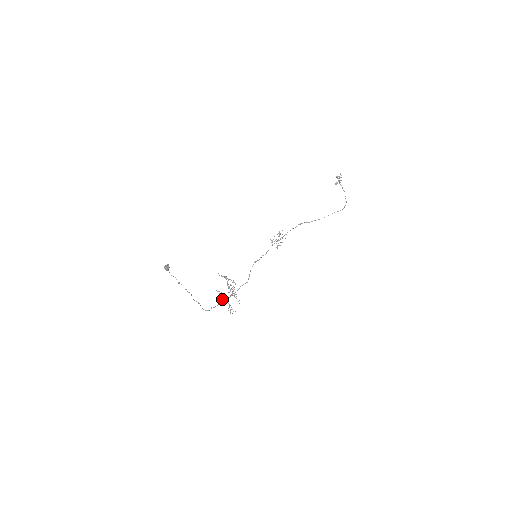
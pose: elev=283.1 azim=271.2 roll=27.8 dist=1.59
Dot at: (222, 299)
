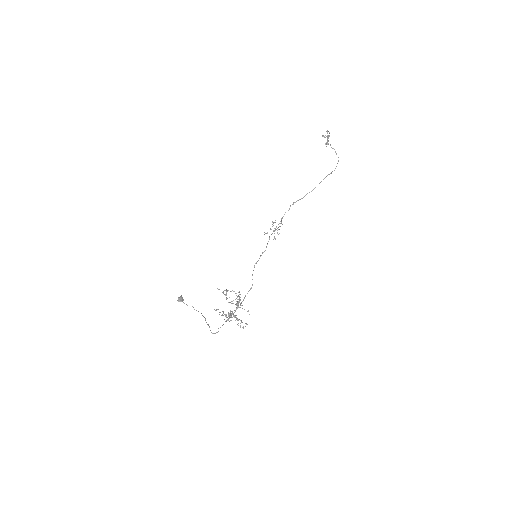
Dot at: occluded
